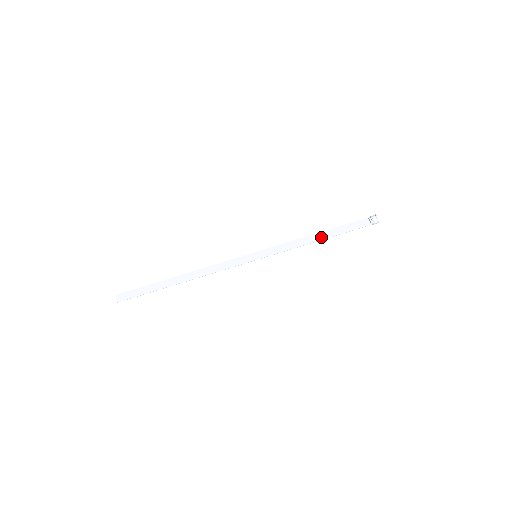
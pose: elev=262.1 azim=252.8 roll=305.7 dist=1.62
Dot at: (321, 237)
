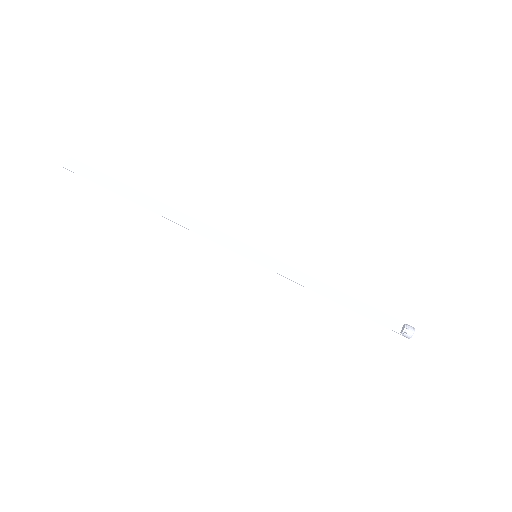
Dot at: (340, 299)
